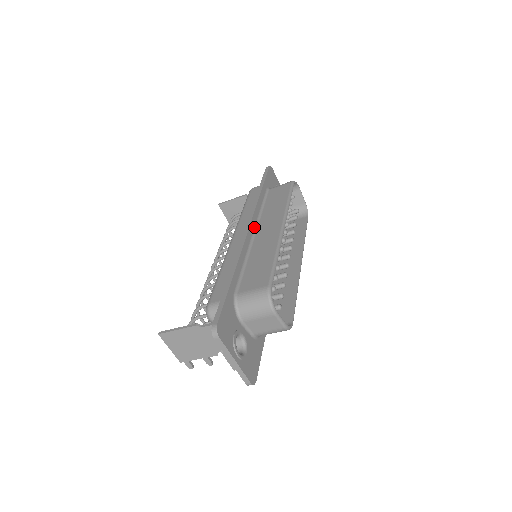
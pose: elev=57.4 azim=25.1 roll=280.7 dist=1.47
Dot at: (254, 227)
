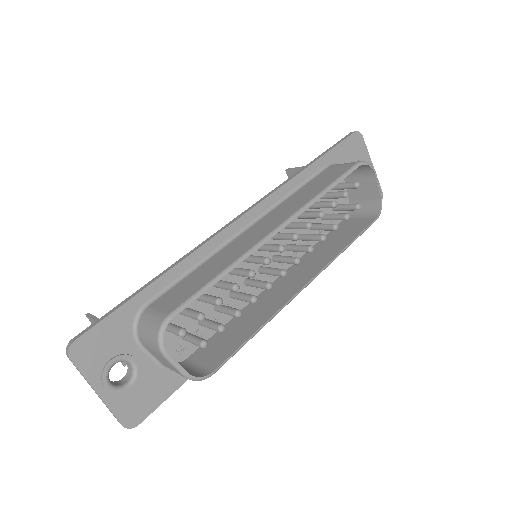
Dot at: (256, 217)
